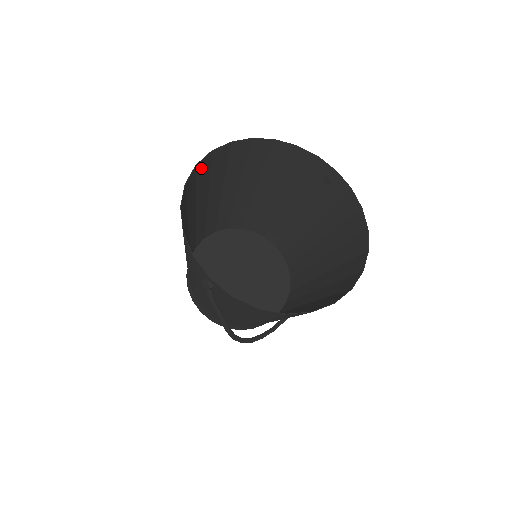
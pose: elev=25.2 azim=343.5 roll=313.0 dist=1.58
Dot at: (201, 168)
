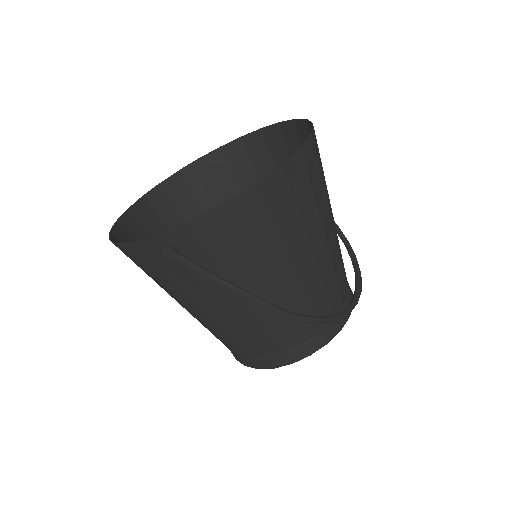
Dot at: (128, 227)
